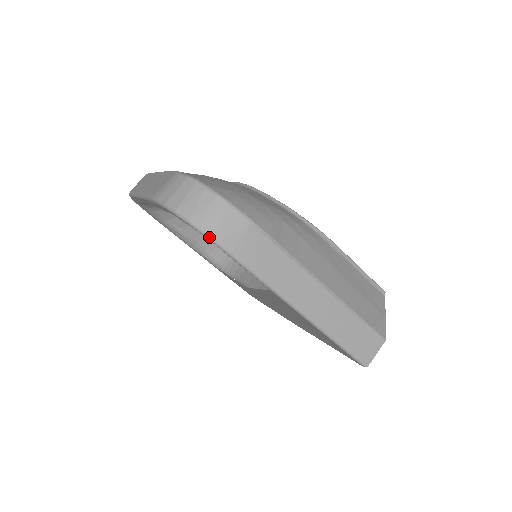
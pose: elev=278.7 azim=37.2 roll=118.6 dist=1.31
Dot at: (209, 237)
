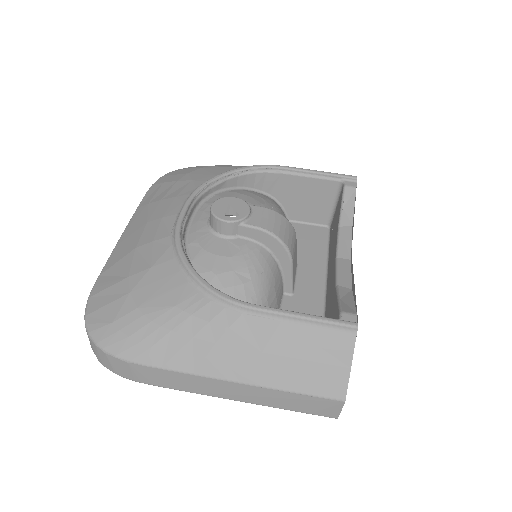
Dot at: occluded
